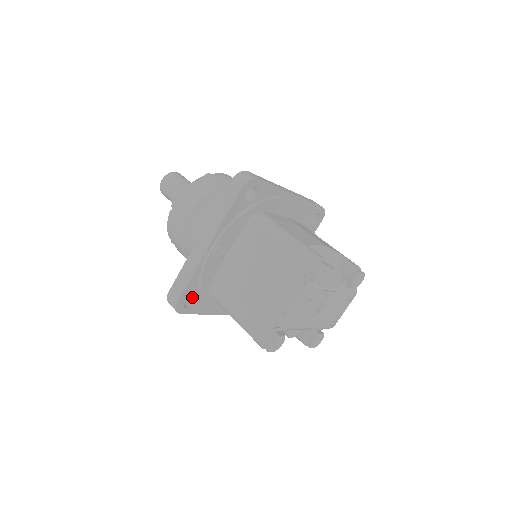
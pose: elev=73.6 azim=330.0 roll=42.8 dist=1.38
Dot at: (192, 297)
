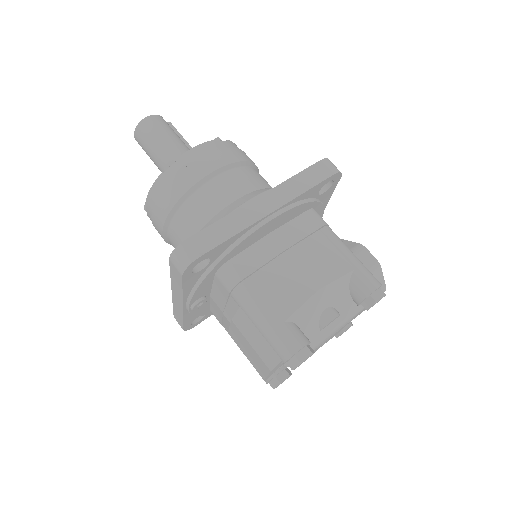
Dot at: occluded
